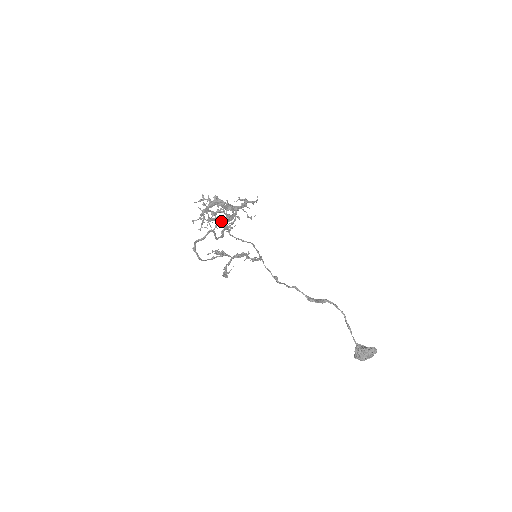
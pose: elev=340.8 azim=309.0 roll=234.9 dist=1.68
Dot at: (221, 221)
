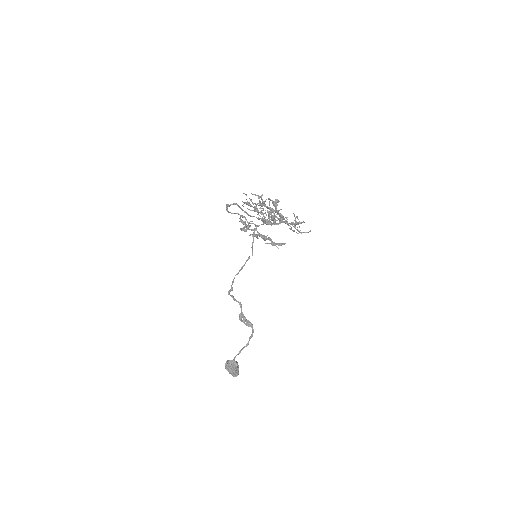
Dot at: (268, 212)
